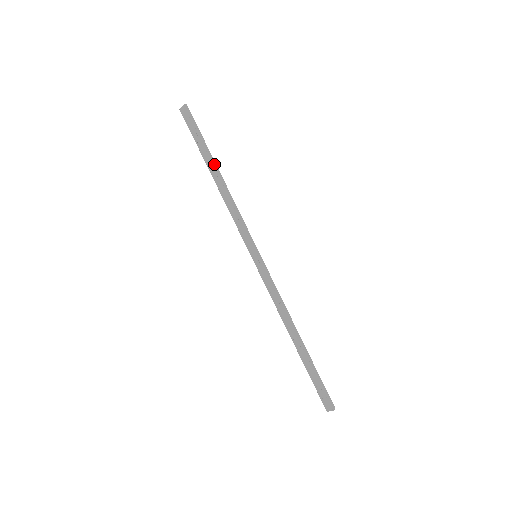
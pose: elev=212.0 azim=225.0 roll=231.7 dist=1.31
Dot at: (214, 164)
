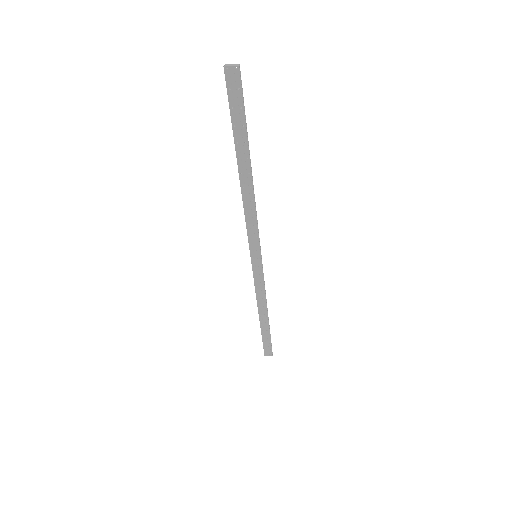
Dot at: (250, 161)
